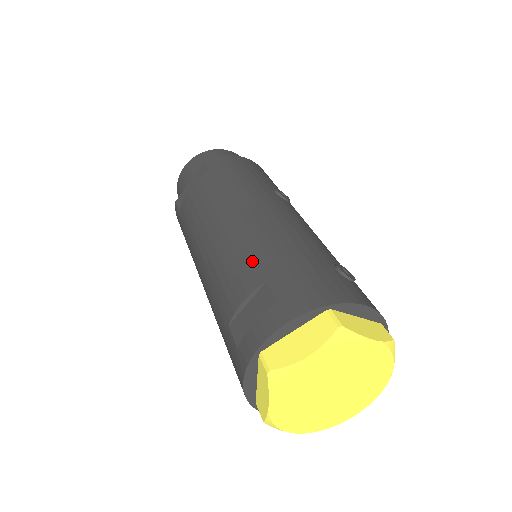
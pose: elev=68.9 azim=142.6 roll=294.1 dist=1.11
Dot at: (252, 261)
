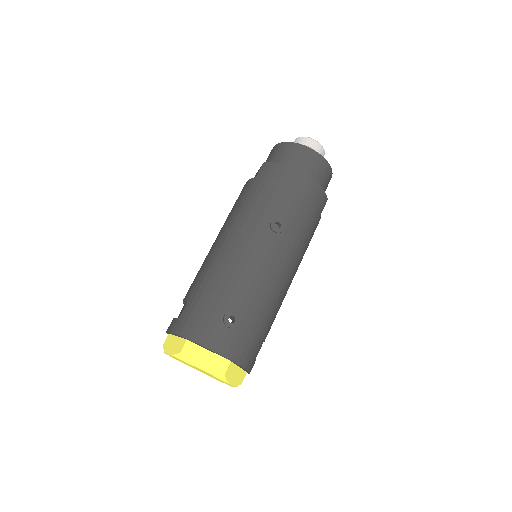
Dot at: (198, 281)
